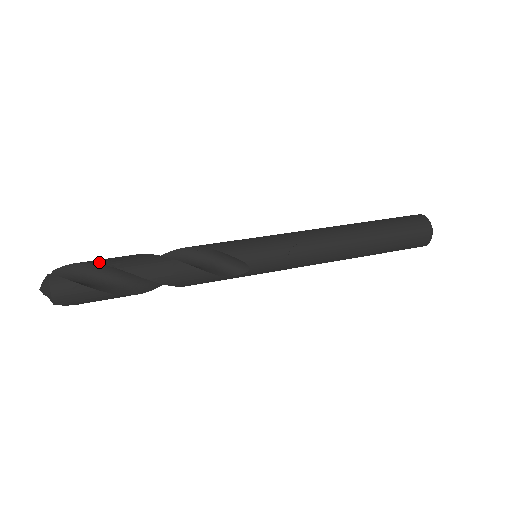
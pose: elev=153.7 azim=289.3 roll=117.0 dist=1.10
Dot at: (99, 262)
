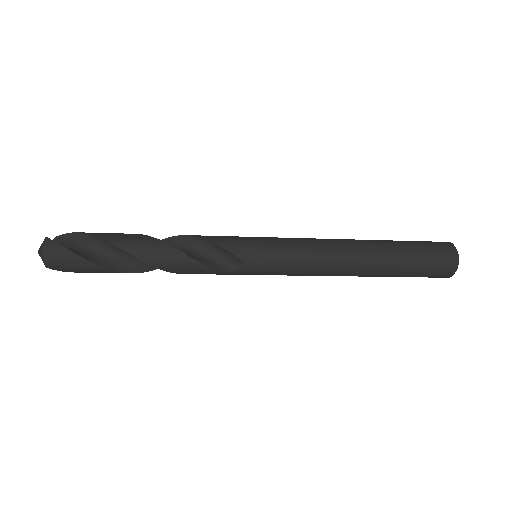
Dot at: (96, 234)
